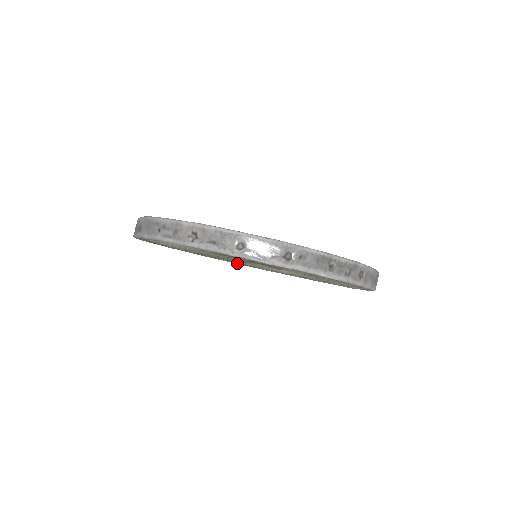
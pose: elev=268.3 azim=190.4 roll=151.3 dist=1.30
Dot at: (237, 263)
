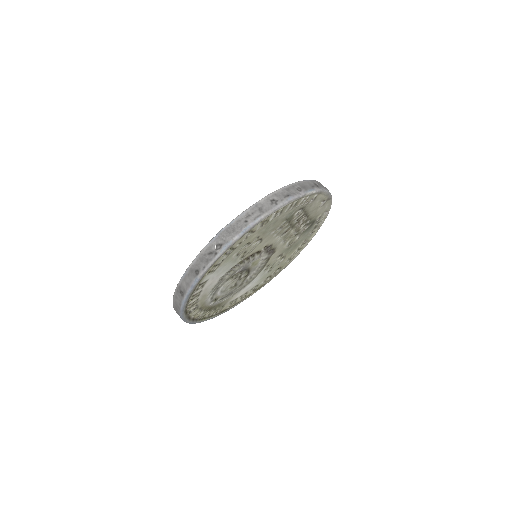
Dot at: (213, 317)
